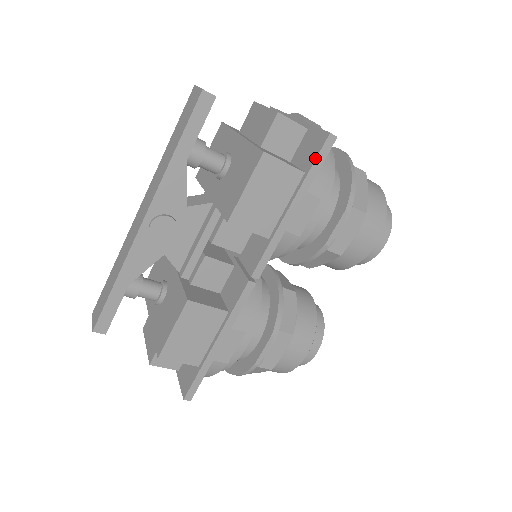
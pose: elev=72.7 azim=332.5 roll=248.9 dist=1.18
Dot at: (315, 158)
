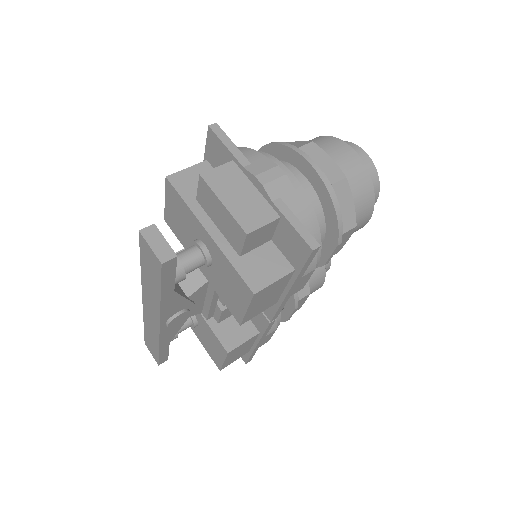
Dot at: (303, 265)
